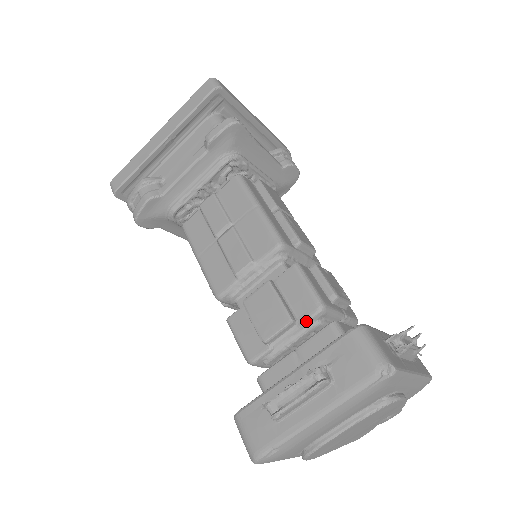
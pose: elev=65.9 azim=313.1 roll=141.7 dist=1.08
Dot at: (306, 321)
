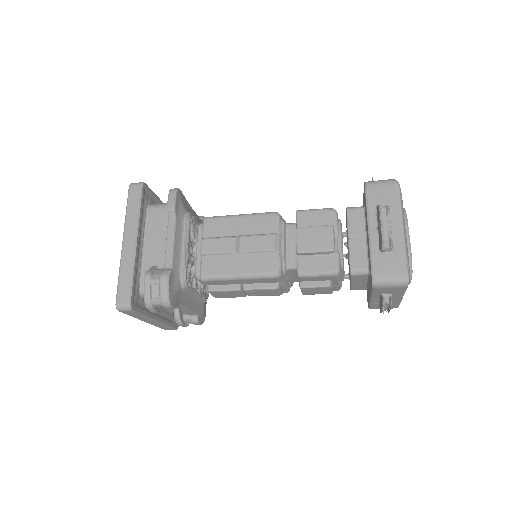
Dot at: (336, 222)
